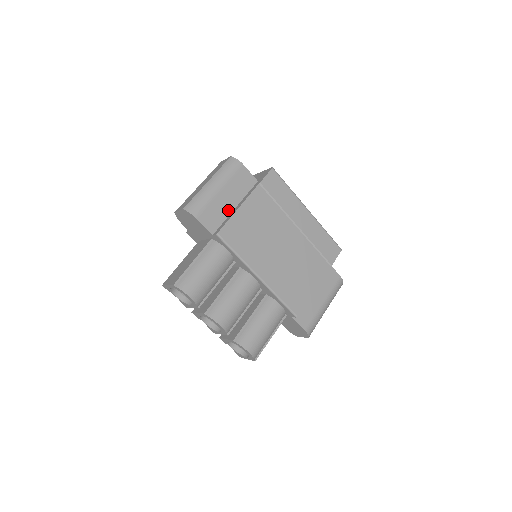
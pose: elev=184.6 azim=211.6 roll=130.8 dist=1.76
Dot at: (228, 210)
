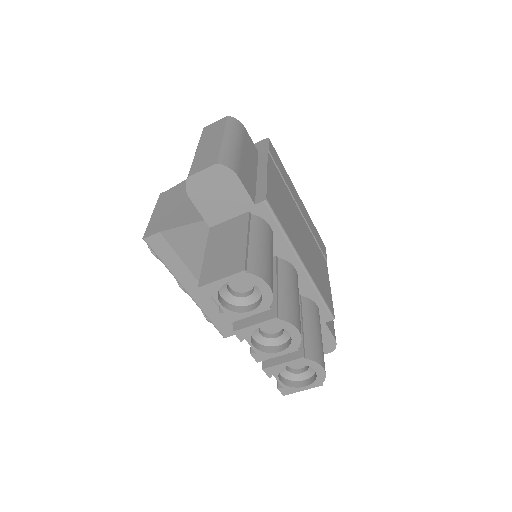
Dot at: (253, 177)
